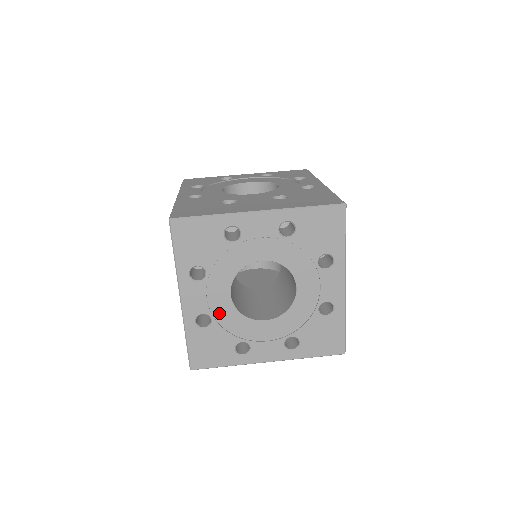
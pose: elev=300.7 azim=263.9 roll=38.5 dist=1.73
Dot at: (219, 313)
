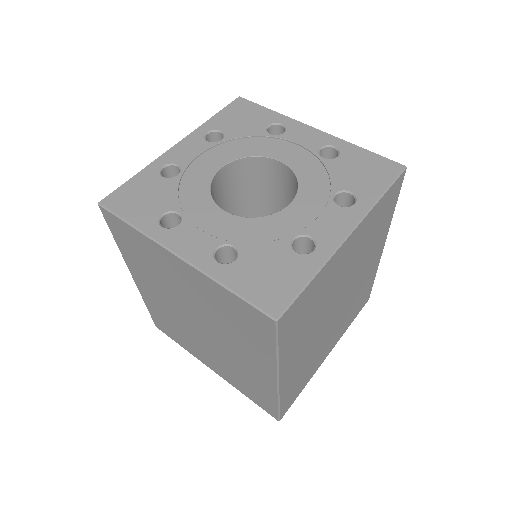
Dot at: (234, 235)
